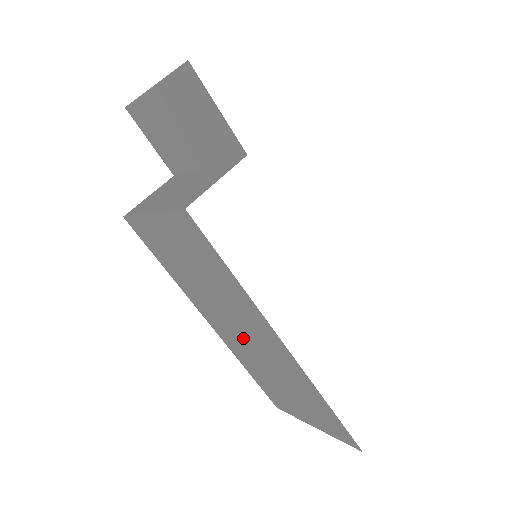
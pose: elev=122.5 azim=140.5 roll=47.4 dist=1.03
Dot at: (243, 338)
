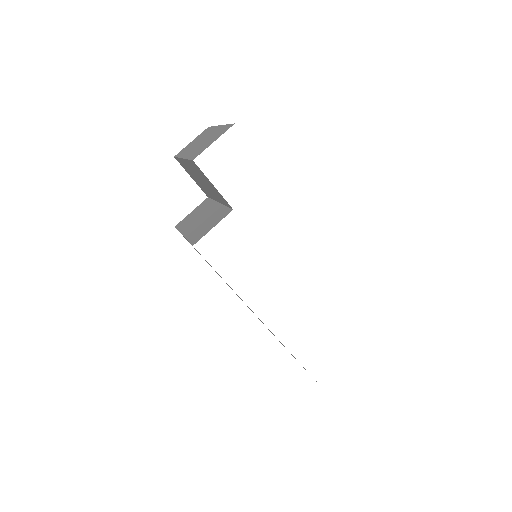
Dot at: occluded
